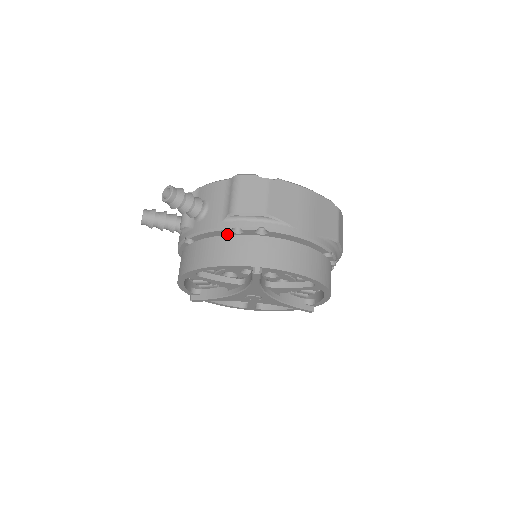
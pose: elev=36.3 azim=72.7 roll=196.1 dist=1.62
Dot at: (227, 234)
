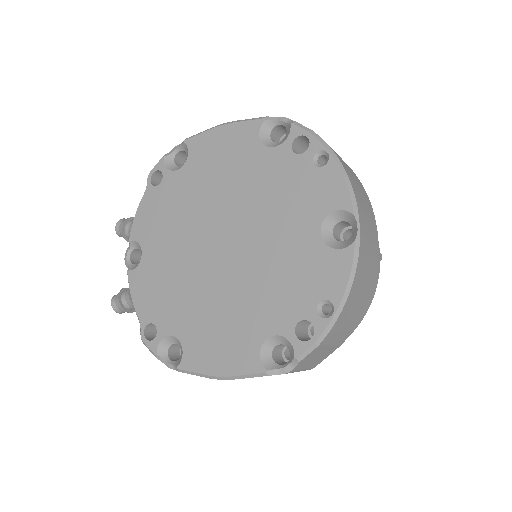
Dot at: occluded
